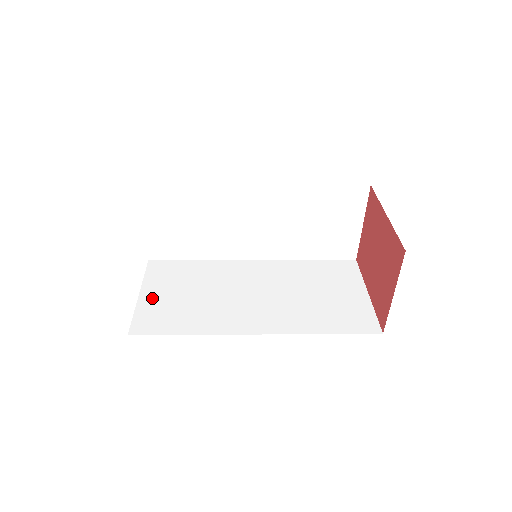
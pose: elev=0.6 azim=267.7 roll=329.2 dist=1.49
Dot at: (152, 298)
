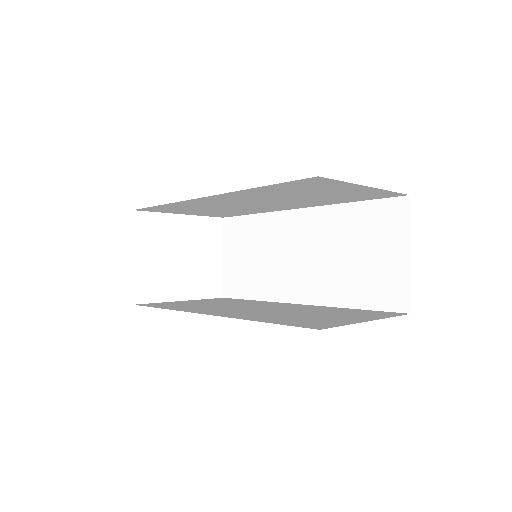
Dot at: (184, 302)
